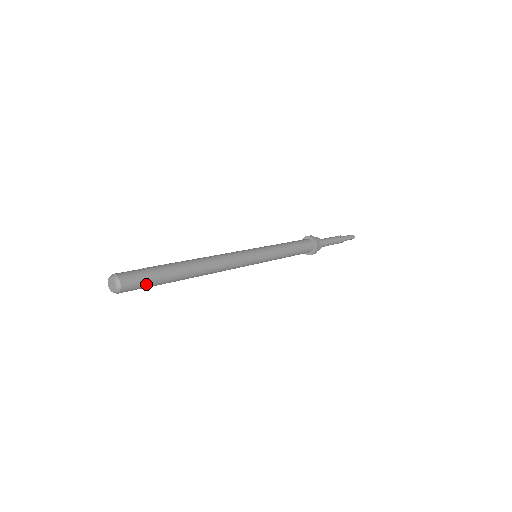
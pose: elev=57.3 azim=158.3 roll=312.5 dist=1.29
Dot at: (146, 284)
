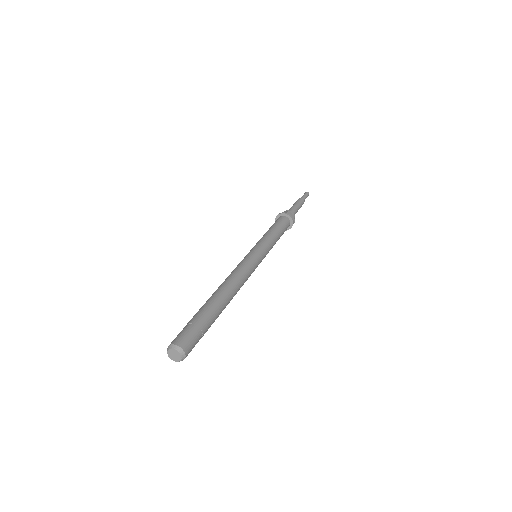
Dot at: (197, 342)
